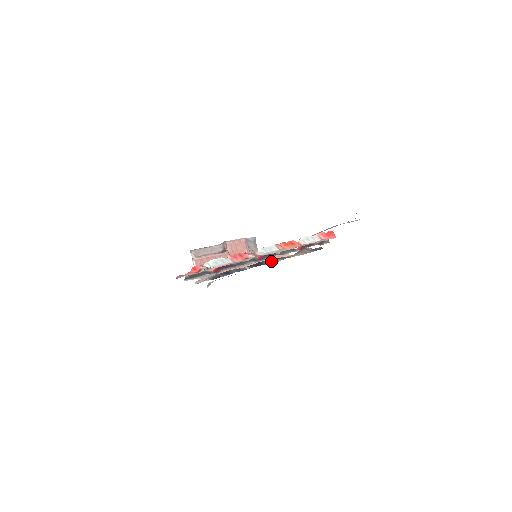
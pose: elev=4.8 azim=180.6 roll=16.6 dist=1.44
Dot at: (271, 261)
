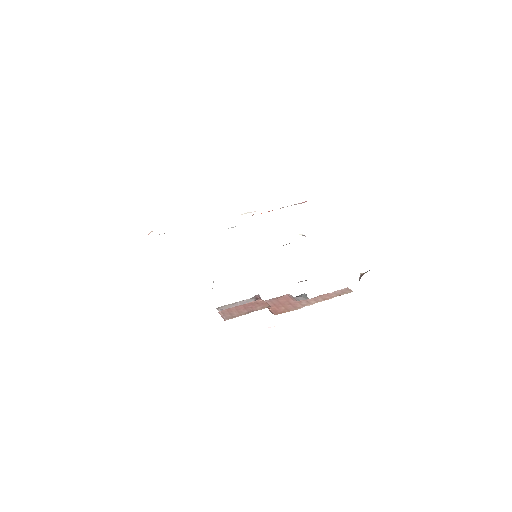
Dot at: occluded
